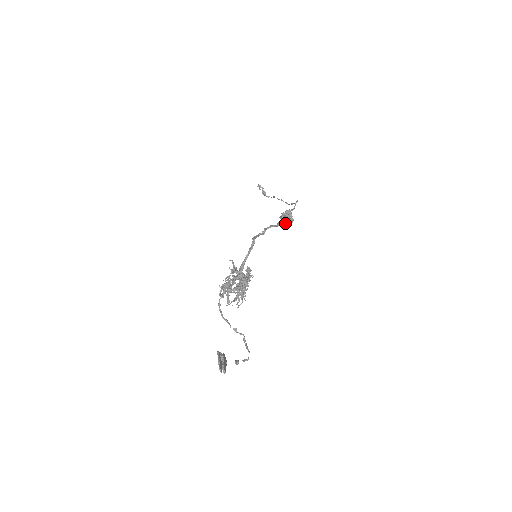
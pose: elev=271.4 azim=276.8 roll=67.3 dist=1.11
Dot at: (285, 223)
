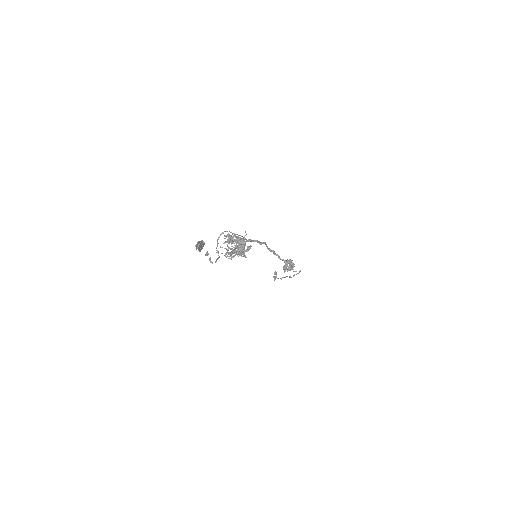
Dot at: (286, 265)
